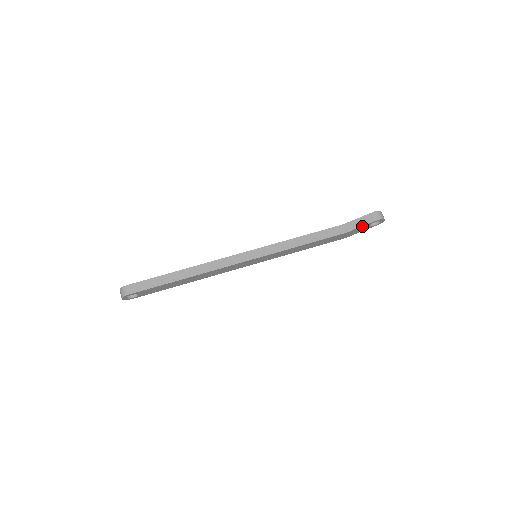
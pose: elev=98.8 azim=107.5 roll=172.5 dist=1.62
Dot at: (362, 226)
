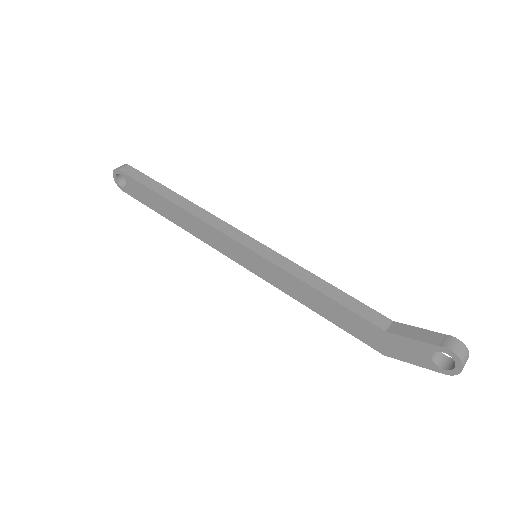
Dot at: (417, 340)
